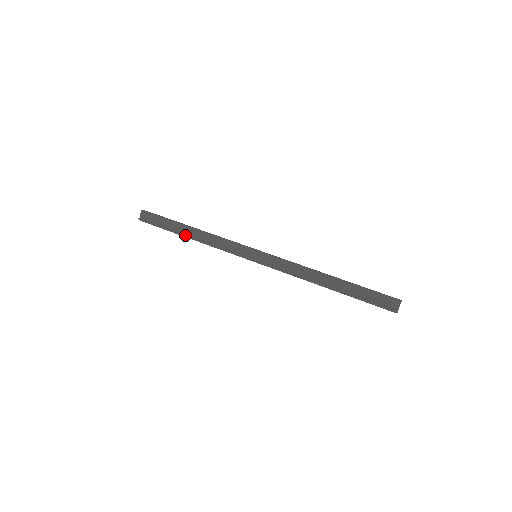
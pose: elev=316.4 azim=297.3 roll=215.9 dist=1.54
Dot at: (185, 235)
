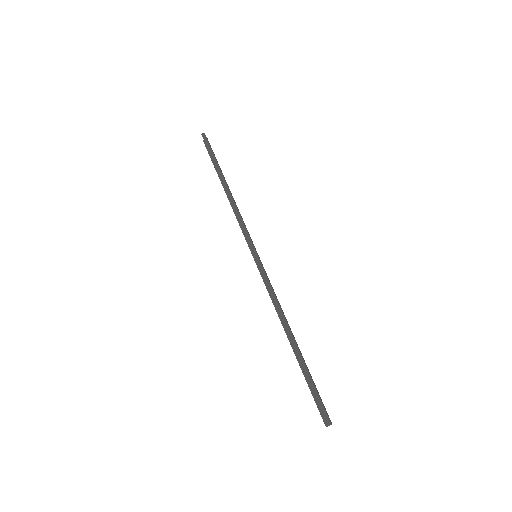
Dot at: (223, 187)
